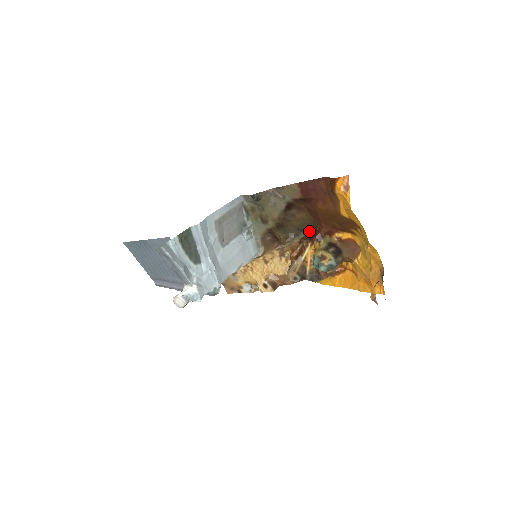
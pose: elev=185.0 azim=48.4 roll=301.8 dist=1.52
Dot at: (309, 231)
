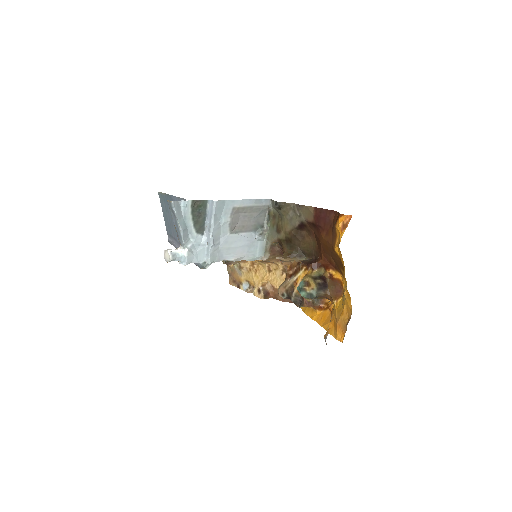
Dot at: (311, 257)
